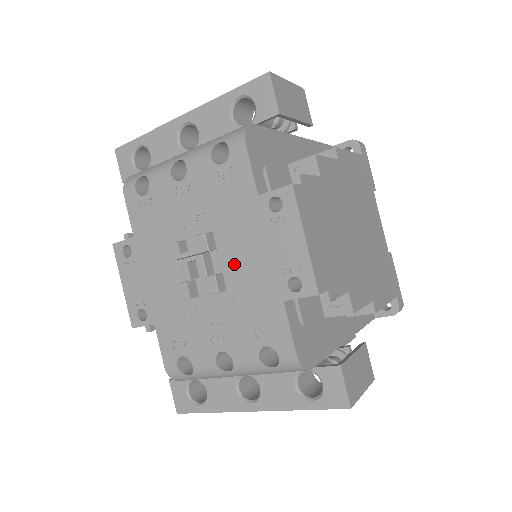
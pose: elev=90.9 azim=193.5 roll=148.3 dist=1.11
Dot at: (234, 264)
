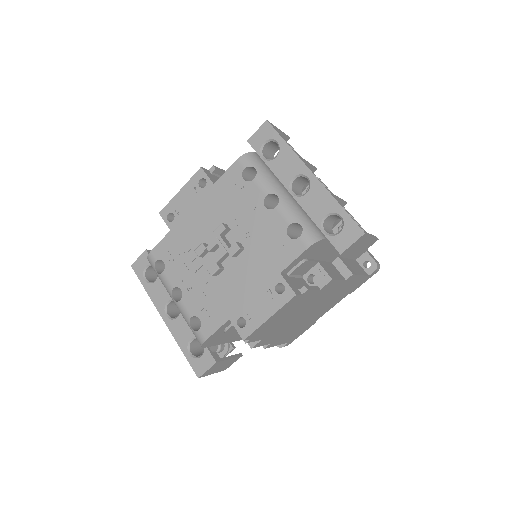
Dot at: (234, 275)
